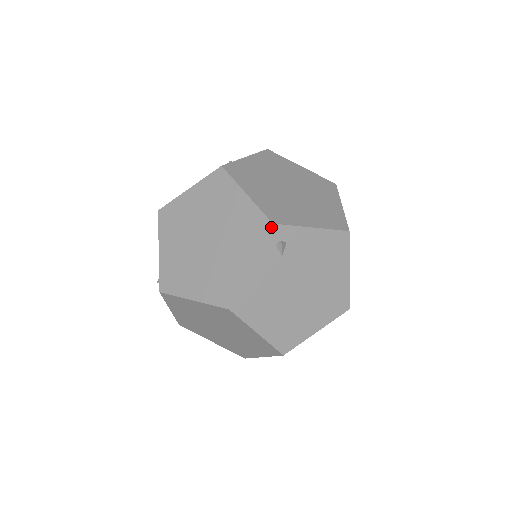
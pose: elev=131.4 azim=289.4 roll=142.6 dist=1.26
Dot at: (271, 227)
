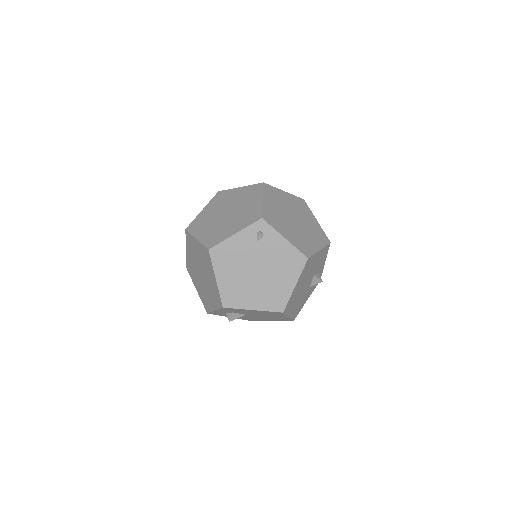
Dot at: (260, 219)
